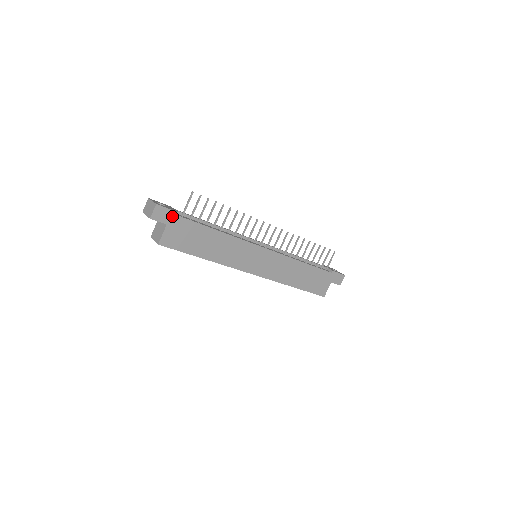
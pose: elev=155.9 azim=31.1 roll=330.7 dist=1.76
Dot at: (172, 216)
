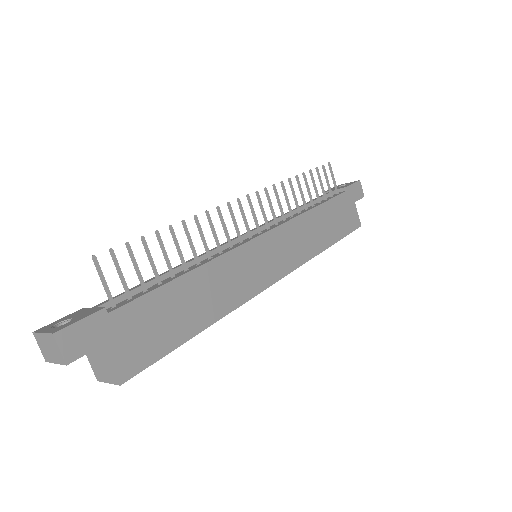
Dot at: (98, 324)
